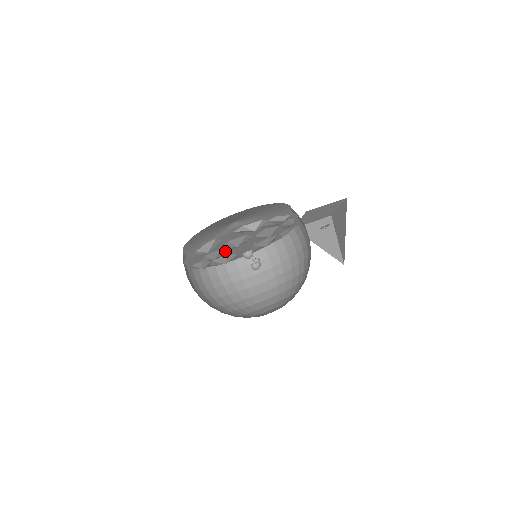
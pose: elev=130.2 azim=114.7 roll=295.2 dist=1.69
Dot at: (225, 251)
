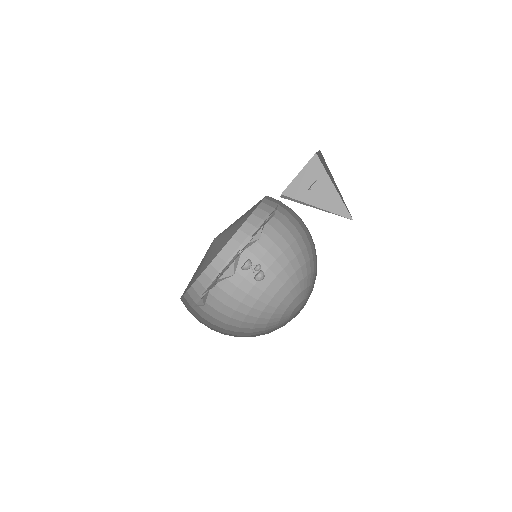
Dot at: (223, 271)
